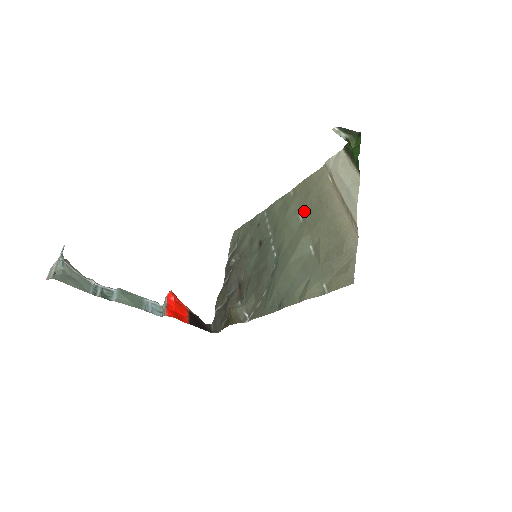
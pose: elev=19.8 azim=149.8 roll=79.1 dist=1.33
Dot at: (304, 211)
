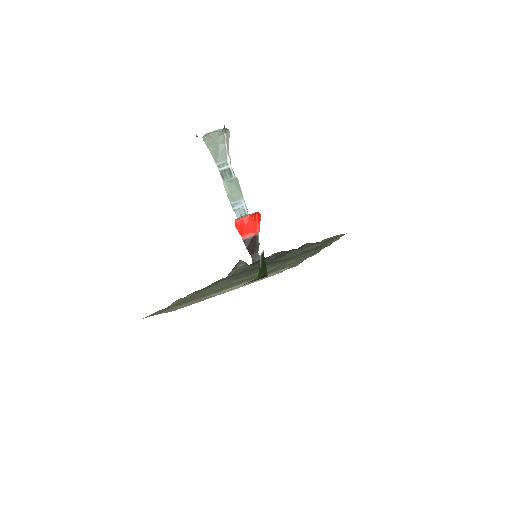
Dot at: occluded
